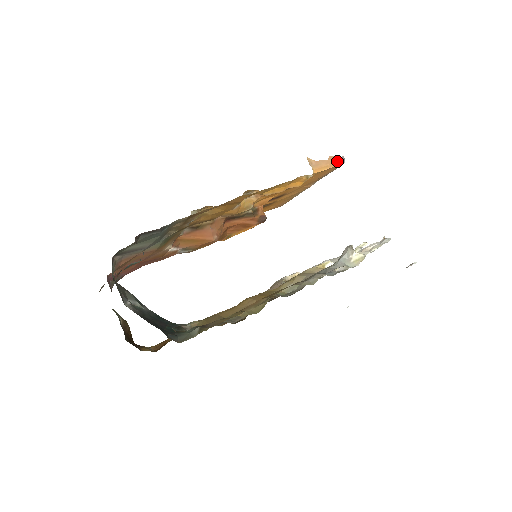
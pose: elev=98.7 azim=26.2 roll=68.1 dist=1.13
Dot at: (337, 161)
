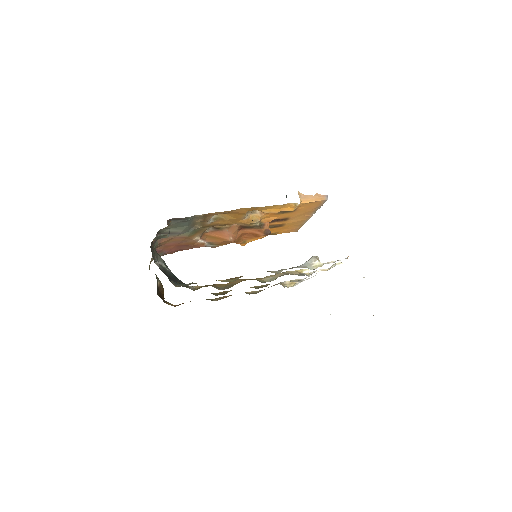
Dot at: (321, 197)
